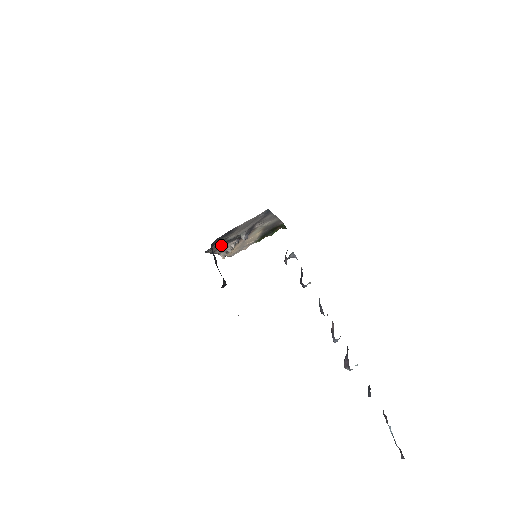
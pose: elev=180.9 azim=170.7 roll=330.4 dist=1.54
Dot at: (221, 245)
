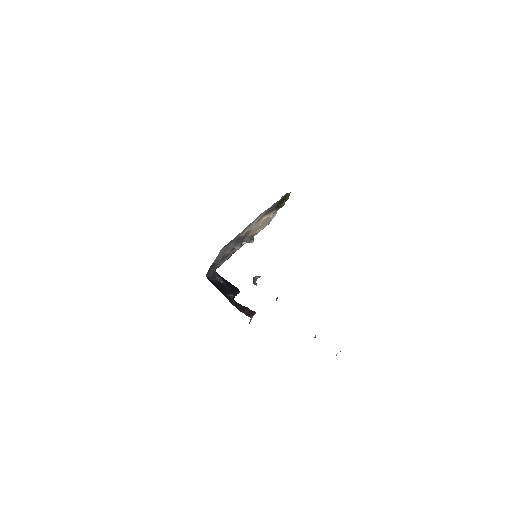
Dot at: (230, 253)
